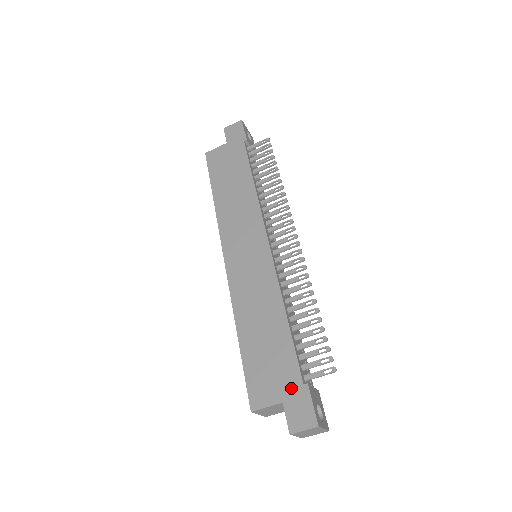
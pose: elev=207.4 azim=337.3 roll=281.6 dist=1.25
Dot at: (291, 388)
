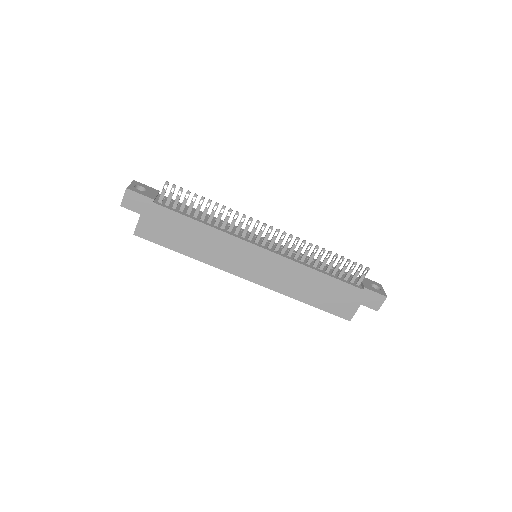
Dot at: (359, 296)
